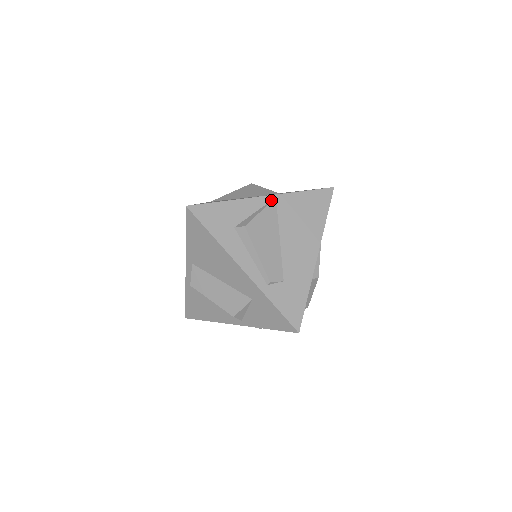
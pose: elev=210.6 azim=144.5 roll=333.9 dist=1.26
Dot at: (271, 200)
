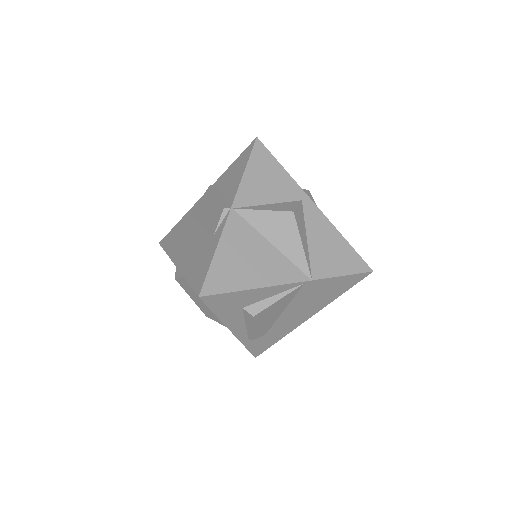
Dot at: (297, 286)
